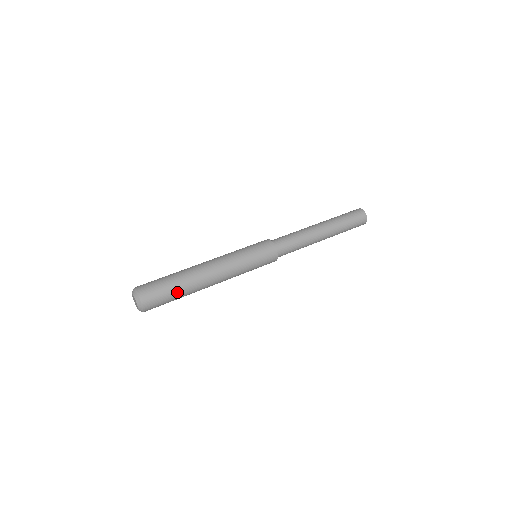
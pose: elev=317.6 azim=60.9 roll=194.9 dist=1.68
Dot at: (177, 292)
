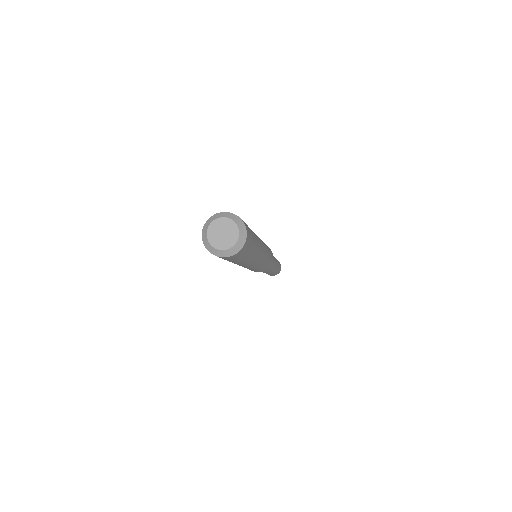
Dot at: occluded
